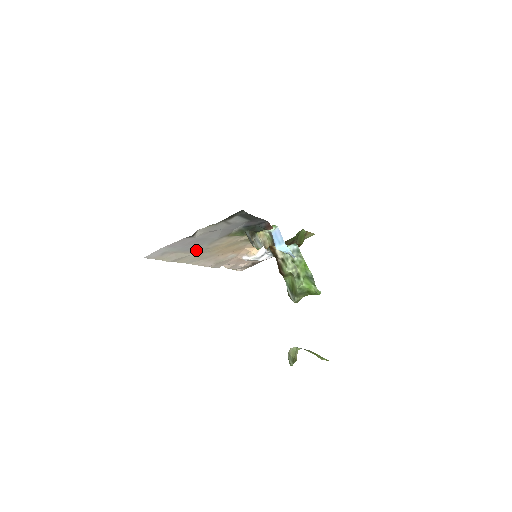
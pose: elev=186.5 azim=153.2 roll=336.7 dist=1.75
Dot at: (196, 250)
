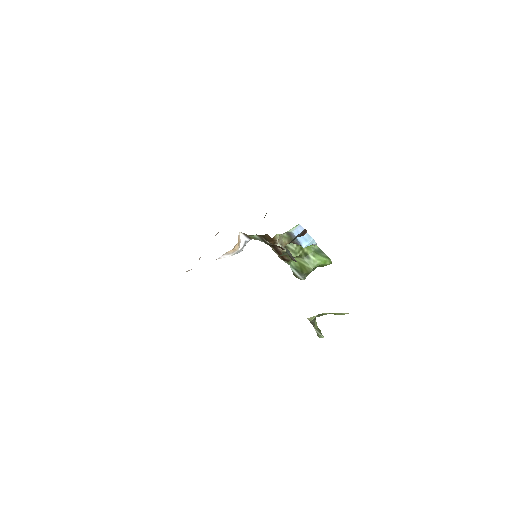
Dot at: occluded
